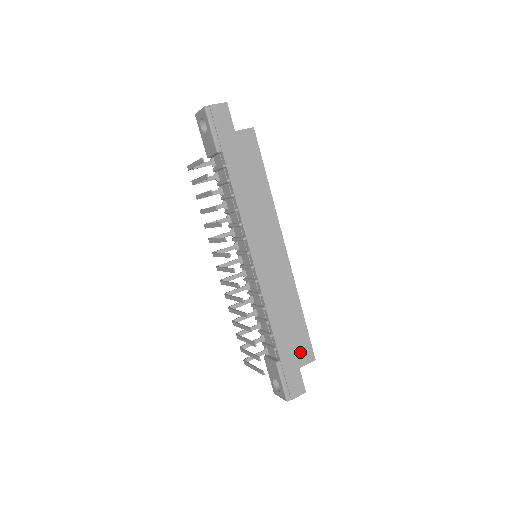
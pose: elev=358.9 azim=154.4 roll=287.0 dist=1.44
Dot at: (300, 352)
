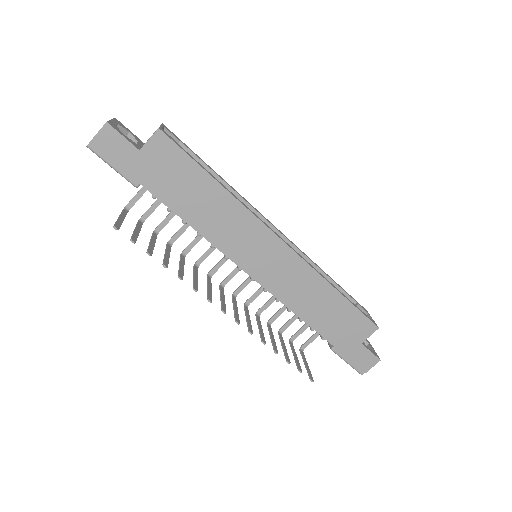
Dot at: (355, 329)
